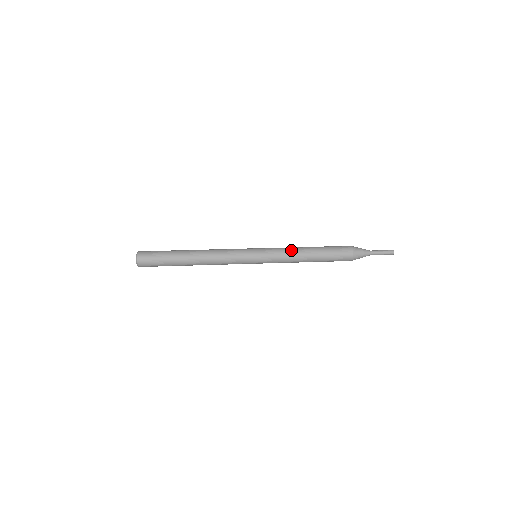
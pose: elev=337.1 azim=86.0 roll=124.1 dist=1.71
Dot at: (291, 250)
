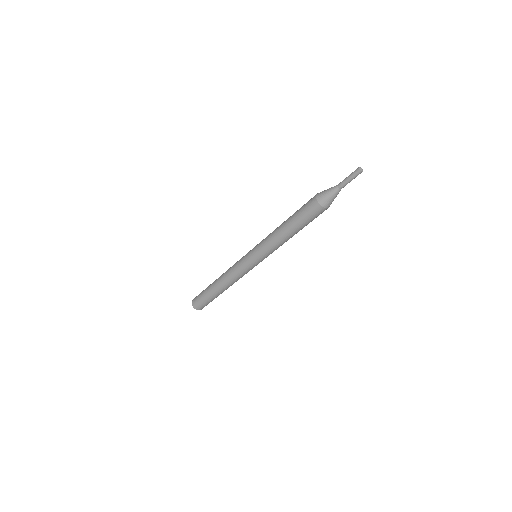
Dot at: occluded
